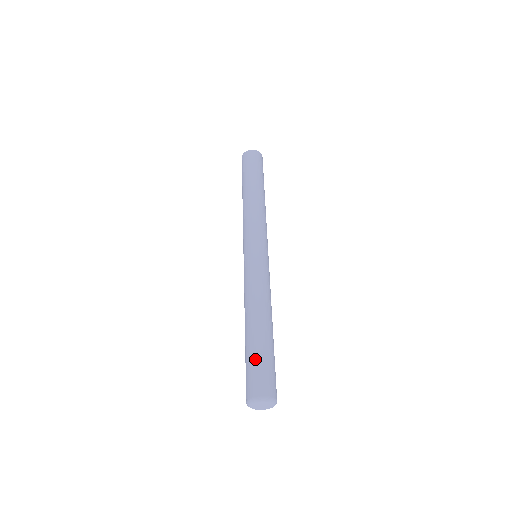
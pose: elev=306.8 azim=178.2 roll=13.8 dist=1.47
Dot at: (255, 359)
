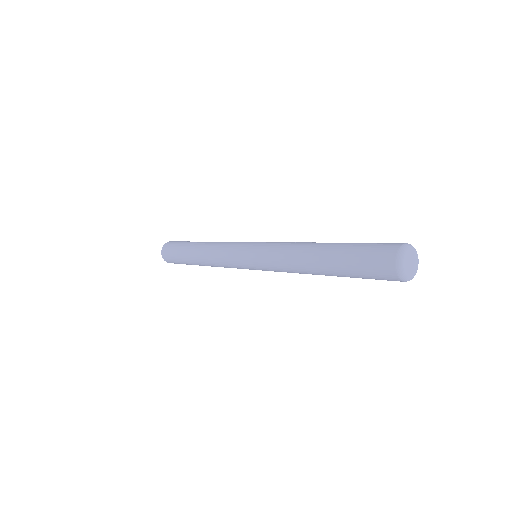
Dot at: occluded
